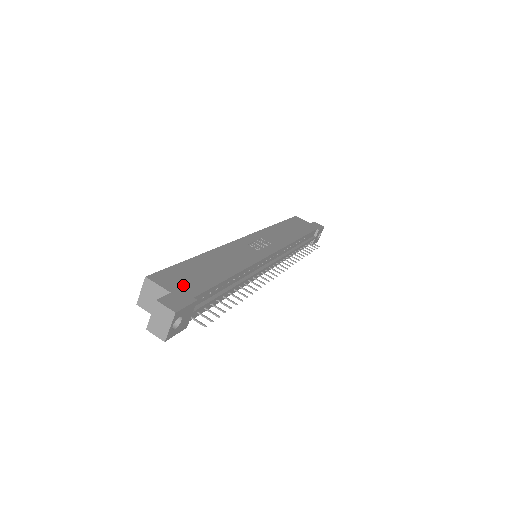
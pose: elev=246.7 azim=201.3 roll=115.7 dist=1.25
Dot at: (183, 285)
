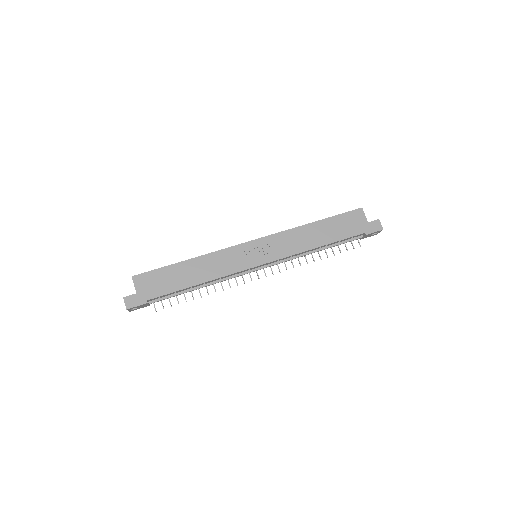
Dot at: (149, 288)
